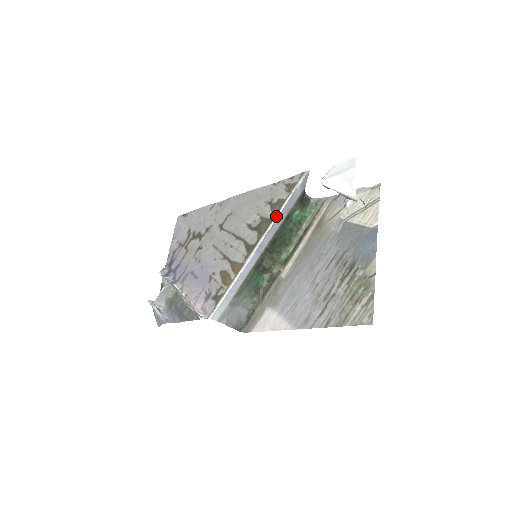
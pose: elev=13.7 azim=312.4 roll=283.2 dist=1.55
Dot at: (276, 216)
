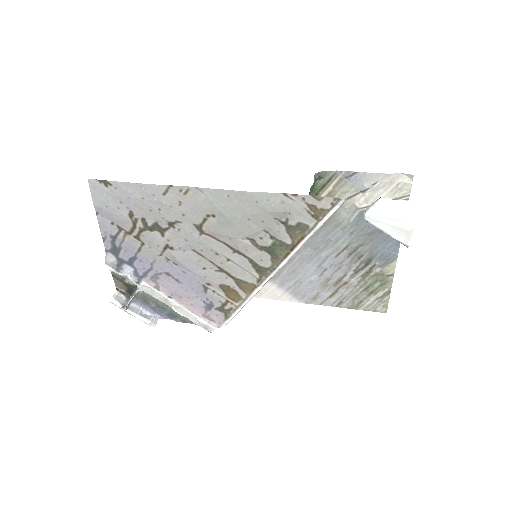
Dot at: (300, 247)
